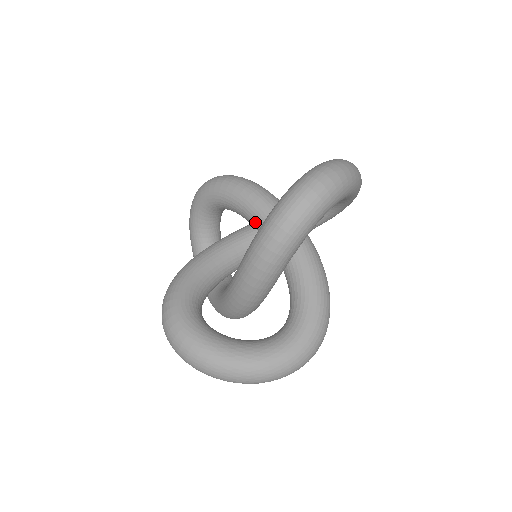
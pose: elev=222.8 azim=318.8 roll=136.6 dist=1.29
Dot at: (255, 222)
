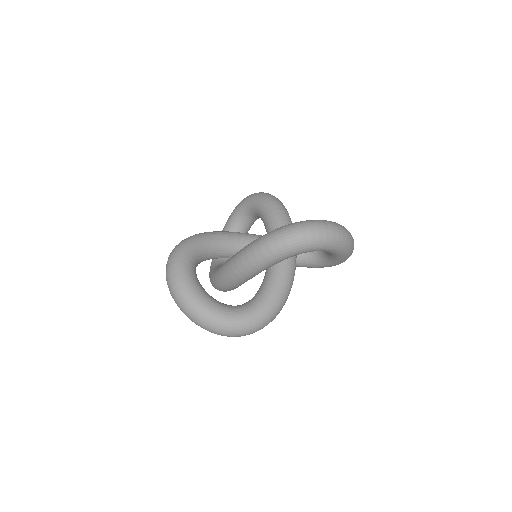
Dot at: occluded
